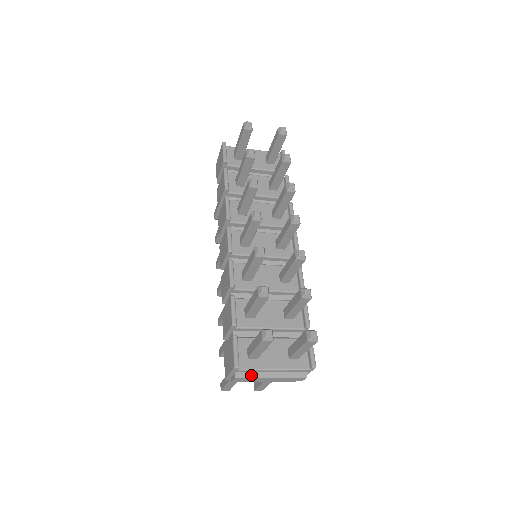
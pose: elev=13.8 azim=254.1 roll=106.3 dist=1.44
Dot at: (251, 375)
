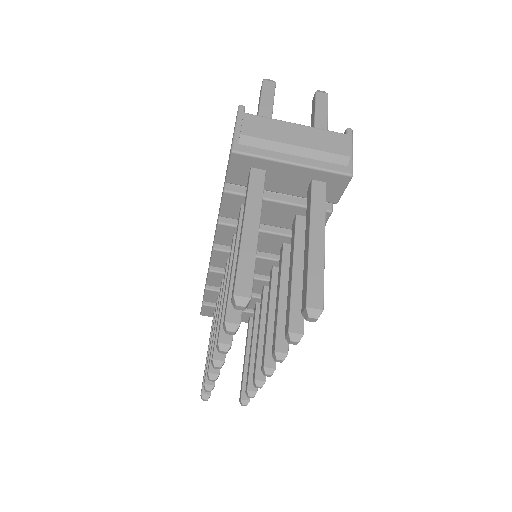
Dot at: (265, 124)
